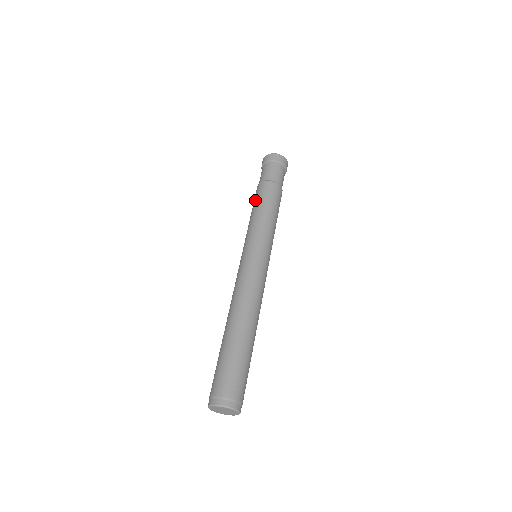
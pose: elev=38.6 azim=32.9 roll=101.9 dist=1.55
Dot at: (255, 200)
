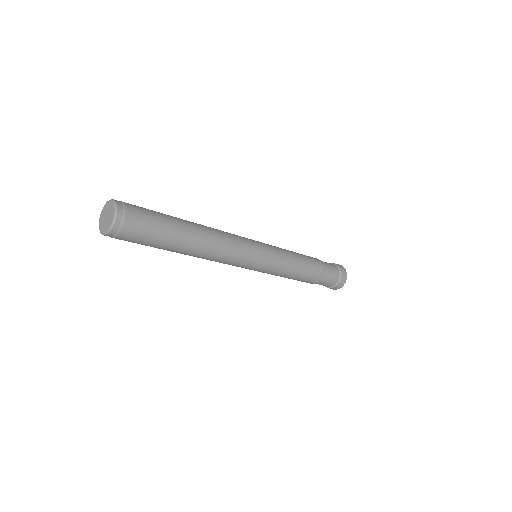
Dot at: occluded
